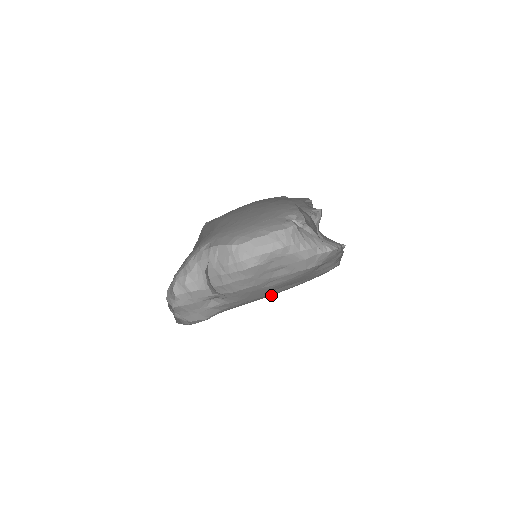
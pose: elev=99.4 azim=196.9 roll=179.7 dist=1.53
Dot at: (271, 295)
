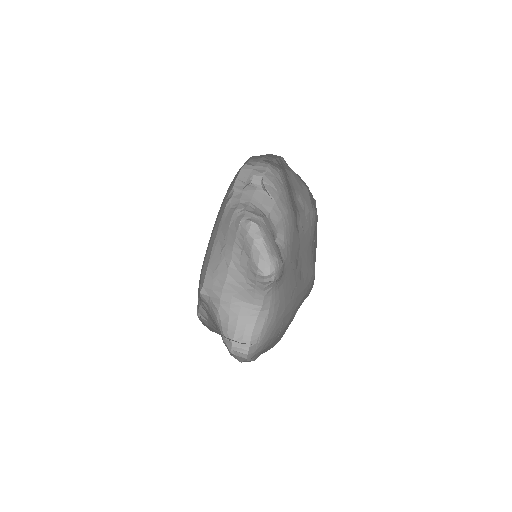
Dot at: (293, 287)
